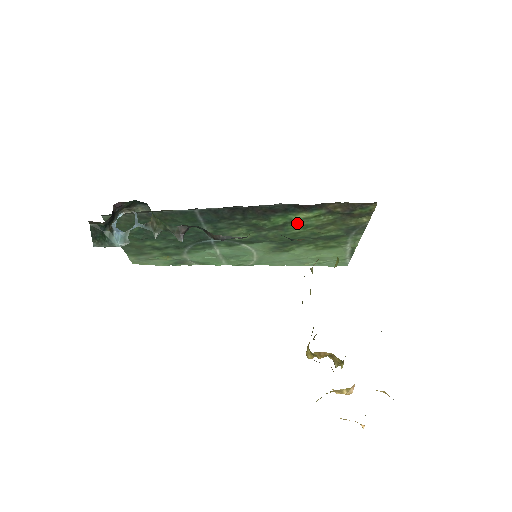
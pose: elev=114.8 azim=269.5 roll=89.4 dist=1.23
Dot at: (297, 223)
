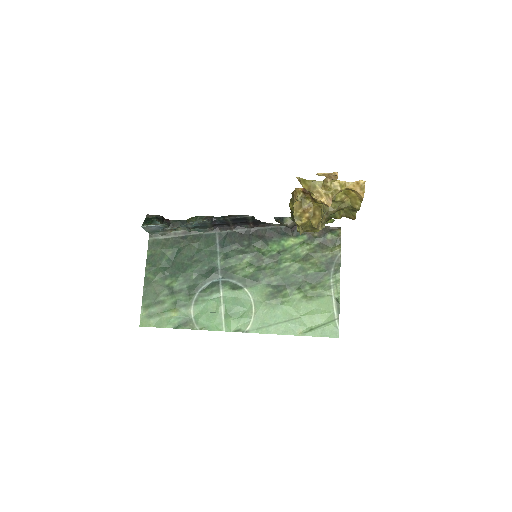
Dot at: (288, 252)
